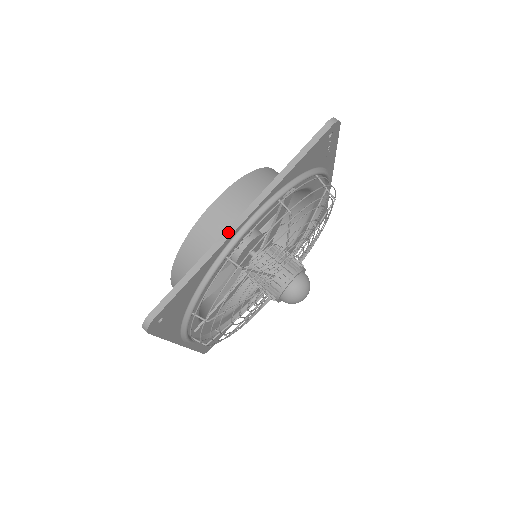
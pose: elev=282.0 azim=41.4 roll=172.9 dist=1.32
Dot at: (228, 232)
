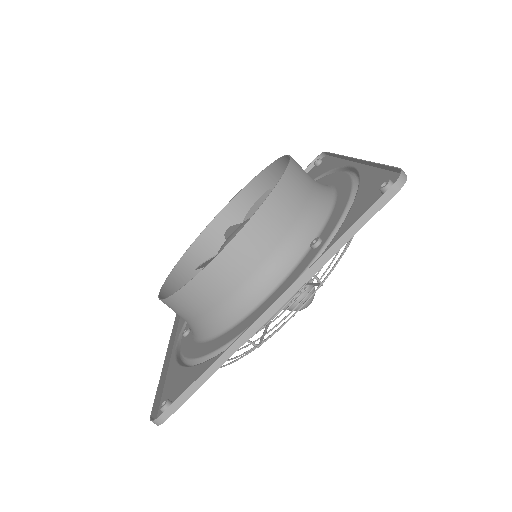
Dot at: (251, 330)
